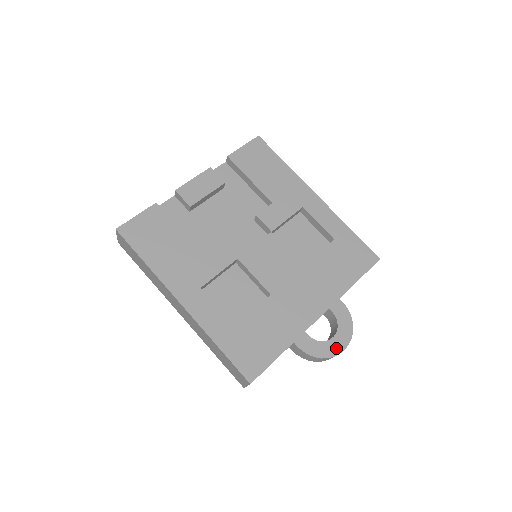
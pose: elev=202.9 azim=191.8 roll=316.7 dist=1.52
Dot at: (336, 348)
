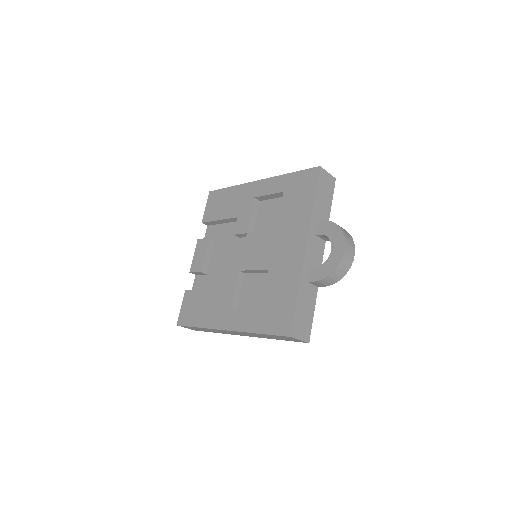
Dot at: (338, 254)
